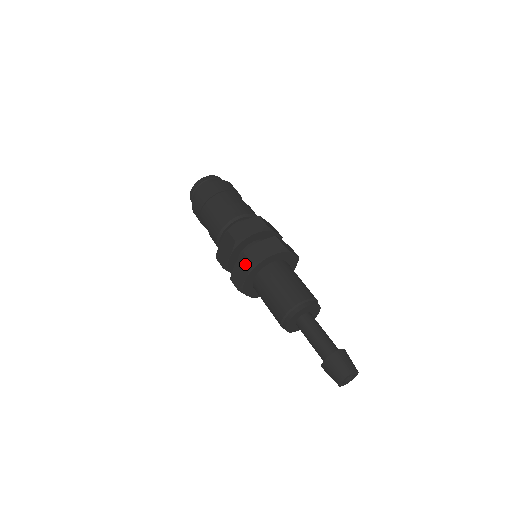
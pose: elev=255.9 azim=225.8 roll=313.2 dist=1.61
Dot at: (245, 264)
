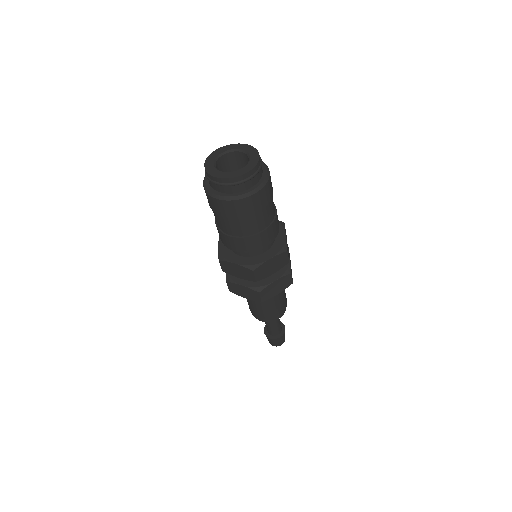
Dot at: (254, 296)
